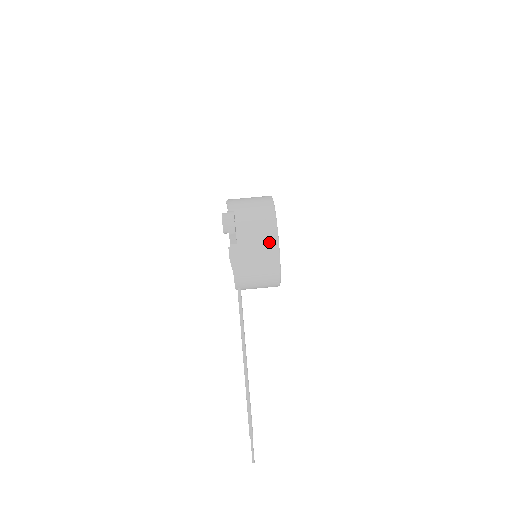
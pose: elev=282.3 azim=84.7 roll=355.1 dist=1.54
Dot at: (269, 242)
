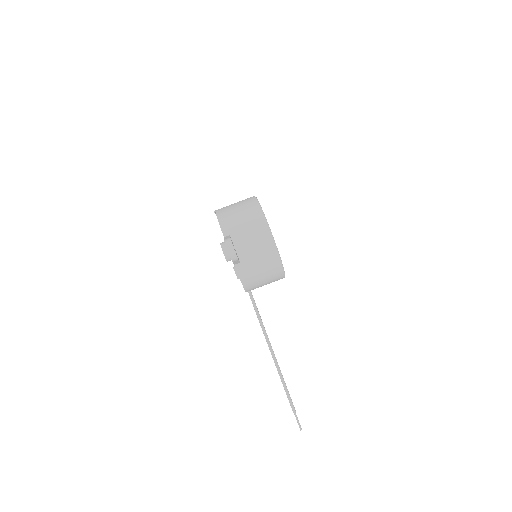
Dot at: (269, 253)
